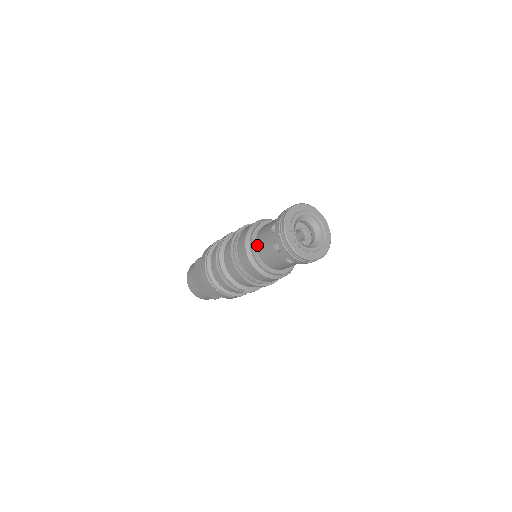
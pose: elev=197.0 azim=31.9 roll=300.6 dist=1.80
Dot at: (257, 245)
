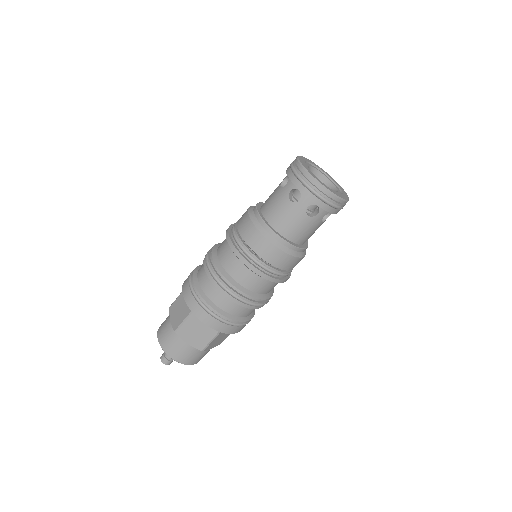
Dot at: (265, 214)
